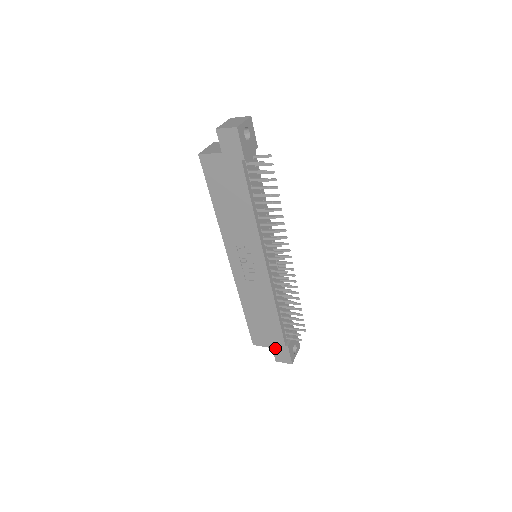
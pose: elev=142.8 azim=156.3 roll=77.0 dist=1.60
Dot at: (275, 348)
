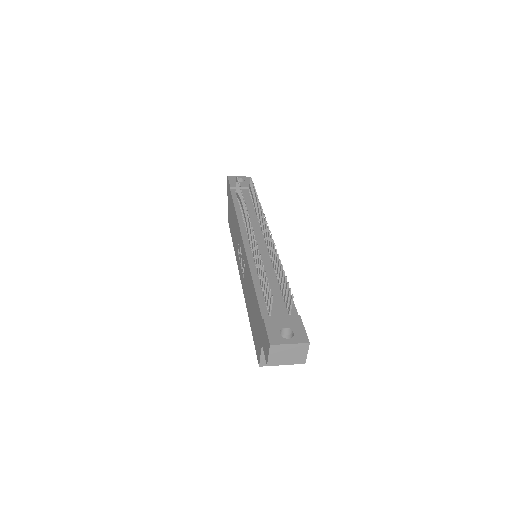
Dot at: (262, 340)
